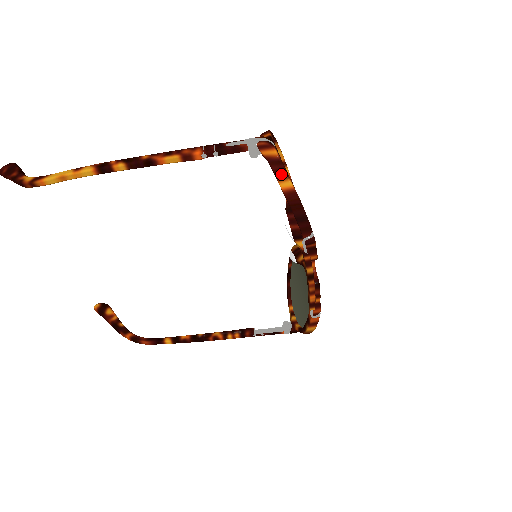
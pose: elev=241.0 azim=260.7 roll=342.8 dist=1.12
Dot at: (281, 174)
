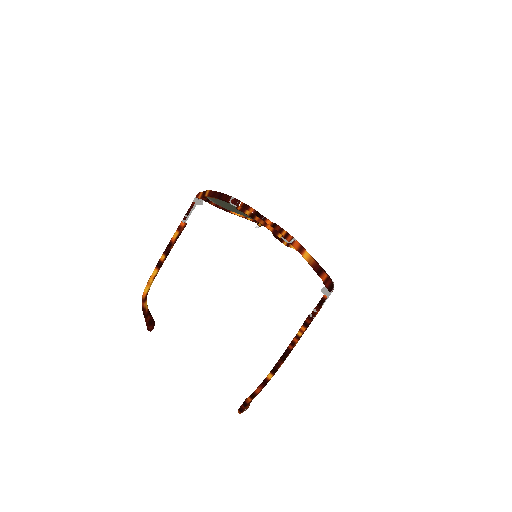
Dot at: (205, 193)
